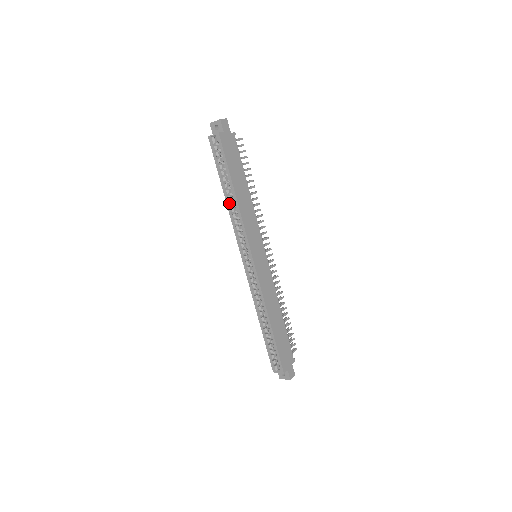
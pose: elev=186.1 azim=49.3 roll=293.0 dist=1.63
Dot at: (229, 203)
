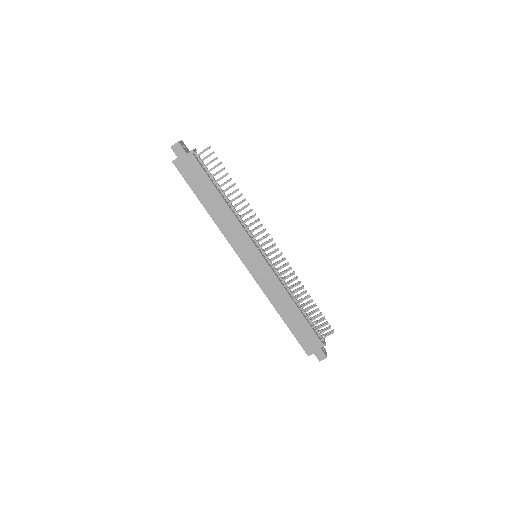
Dot at: occluded
